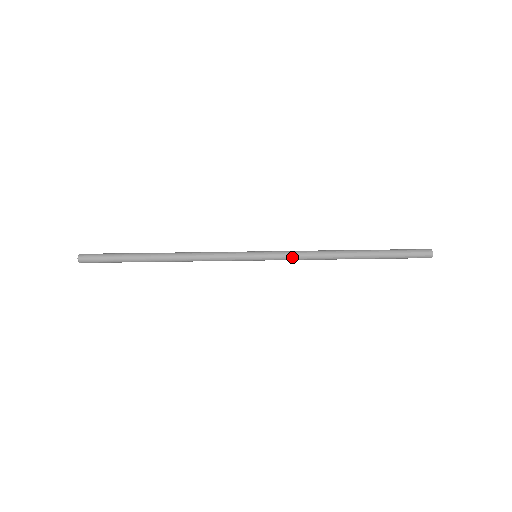
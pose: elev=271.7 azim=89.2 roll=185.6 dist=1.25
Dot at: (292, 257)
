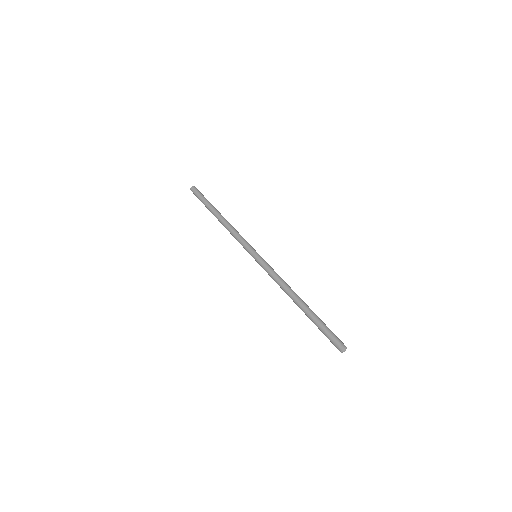
Dot at: (272, 270)
